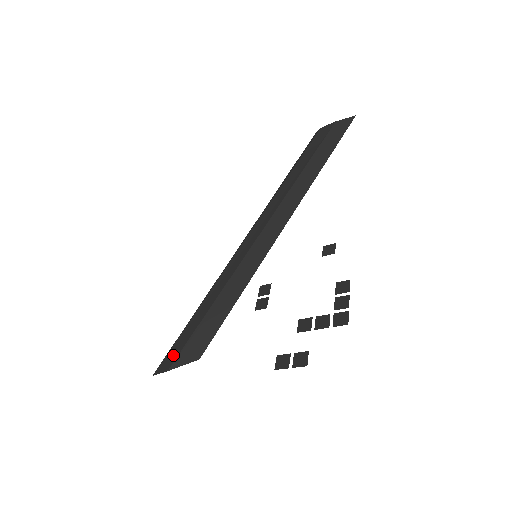
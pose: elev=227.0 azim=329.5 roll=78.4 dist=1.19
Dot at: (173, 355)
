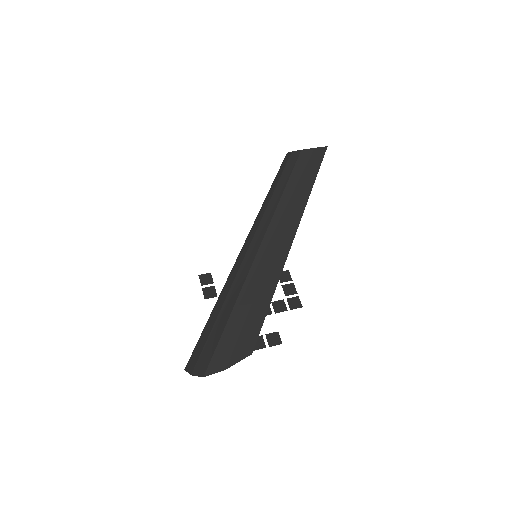
Dot at: (224, 354)
